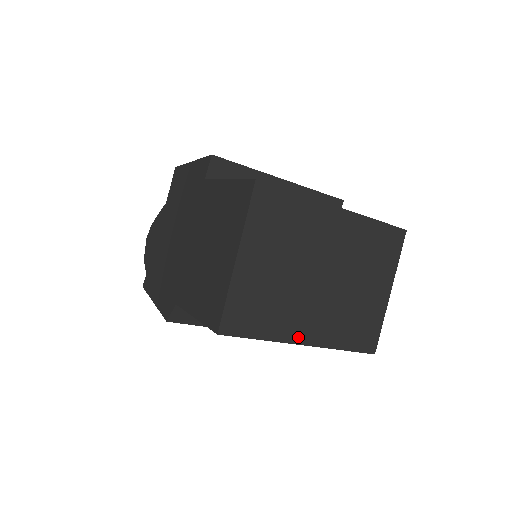
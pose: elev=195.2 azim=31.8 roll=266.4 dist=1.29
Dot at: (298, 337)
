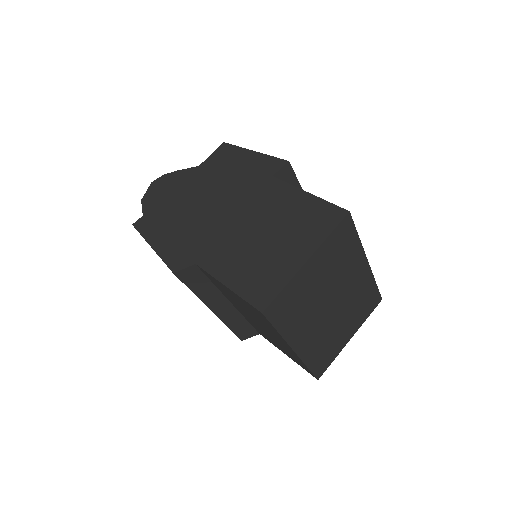
Dot at: (295, 343)
